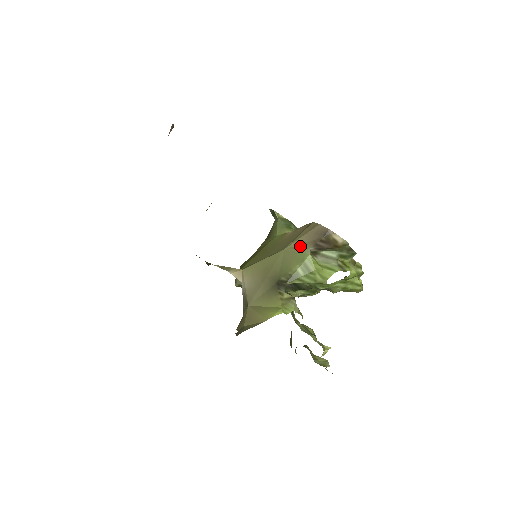
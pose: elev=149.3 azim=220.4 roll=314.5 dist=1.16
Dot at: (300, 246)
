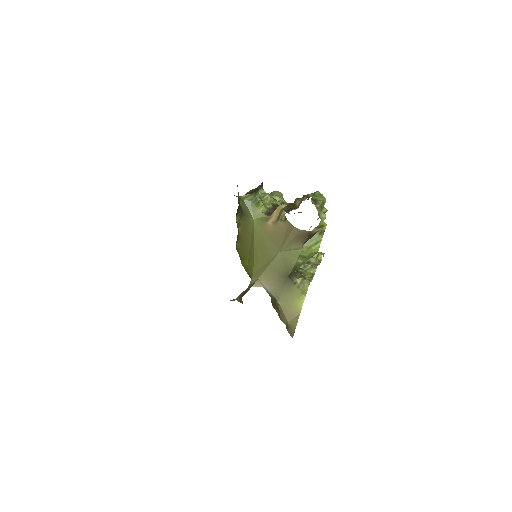
Dot at: (292, 247)
